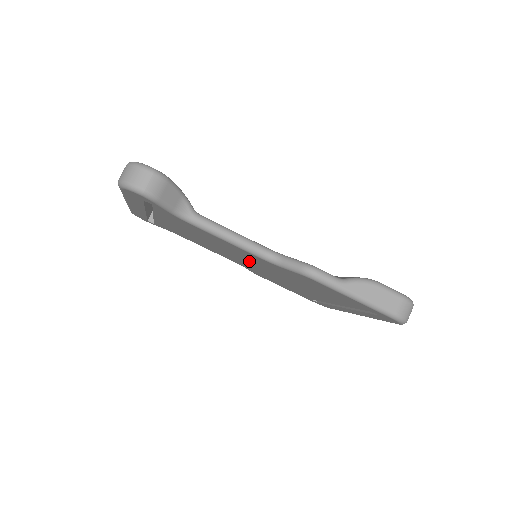
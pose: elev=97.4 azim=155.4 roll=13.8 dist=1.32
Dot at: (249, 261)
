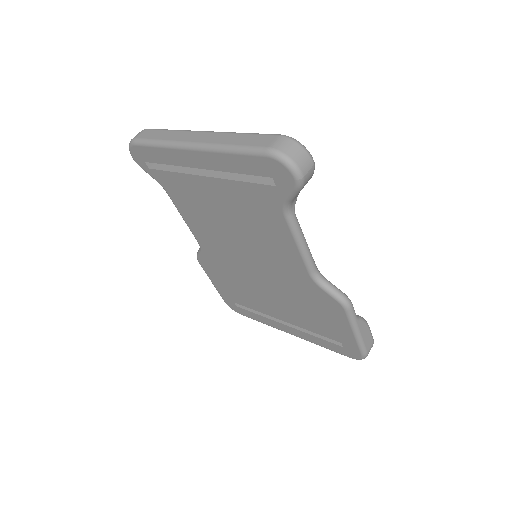
Dot at: (256, 260)
